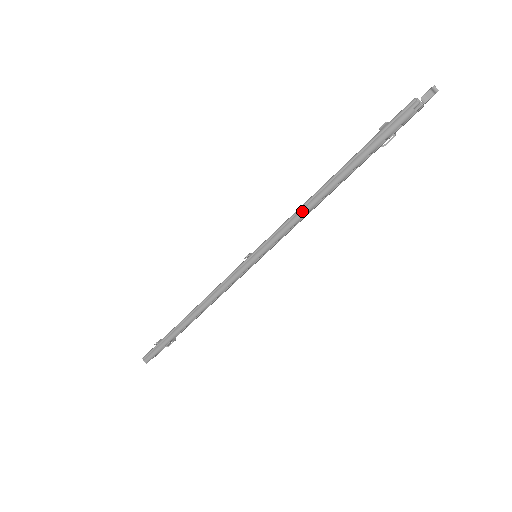
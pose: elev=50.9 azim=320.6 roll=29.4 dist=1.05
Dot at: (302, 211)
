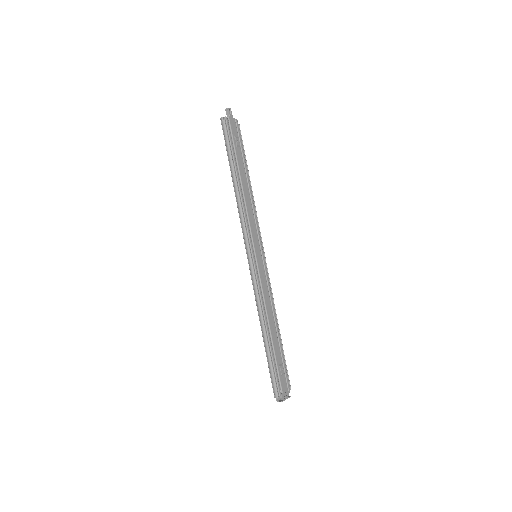
Dot at: (238, 204)
